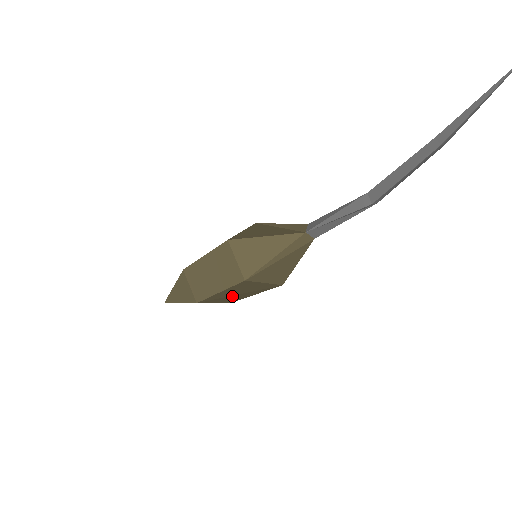
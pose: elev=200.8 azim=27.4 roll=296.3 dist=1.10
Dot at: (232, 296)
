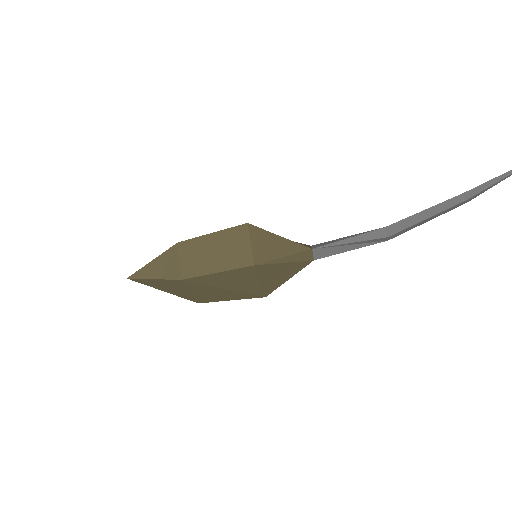
Dot at: (215, 289)
